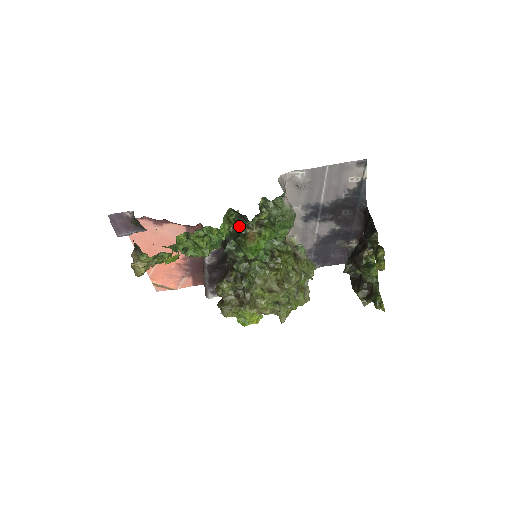
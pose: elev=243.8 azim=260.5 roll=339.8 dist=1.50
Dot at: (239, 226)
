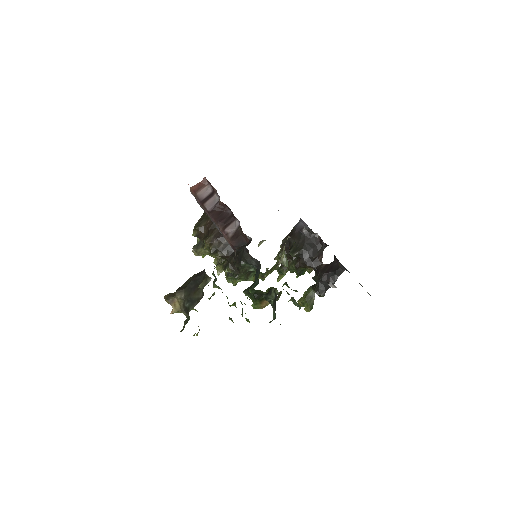
Dot at: (267, 294)
